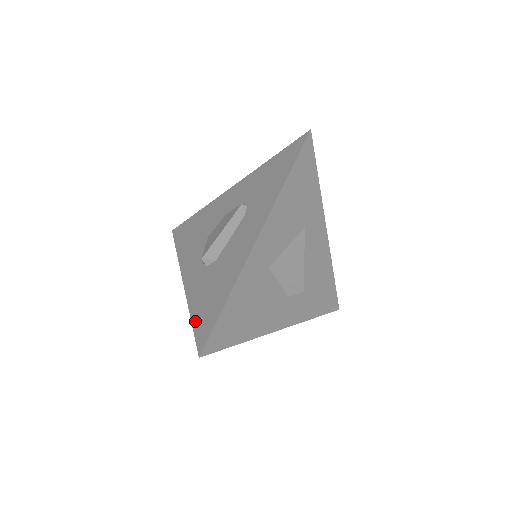
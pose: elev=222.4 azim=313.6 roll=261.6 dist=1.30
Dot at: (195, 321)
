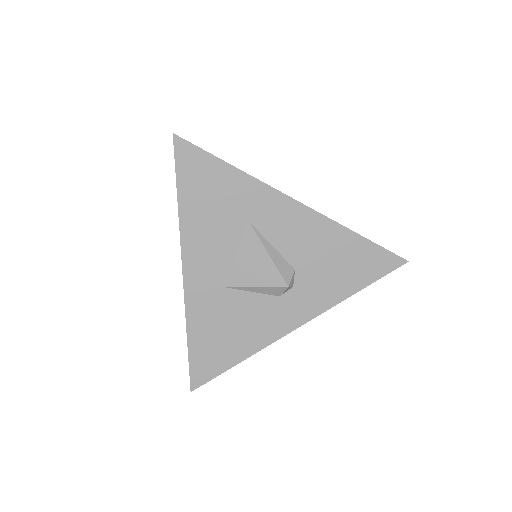
Dot at: occluded
